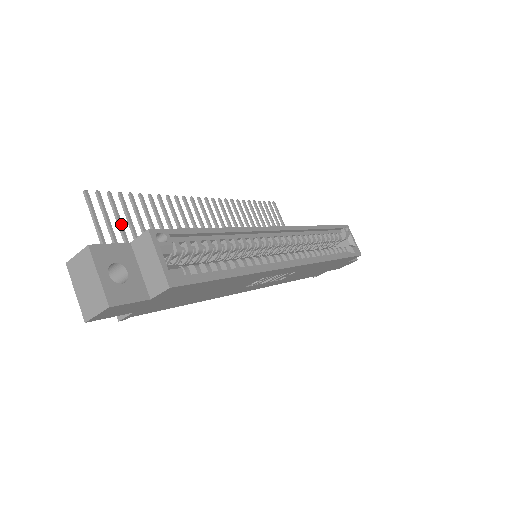
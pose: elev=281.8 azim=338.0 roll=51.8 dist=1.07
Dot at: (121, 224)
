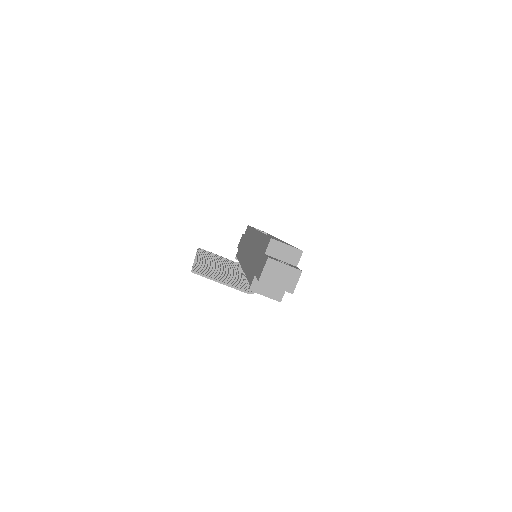
Dot at: (216, 276)
